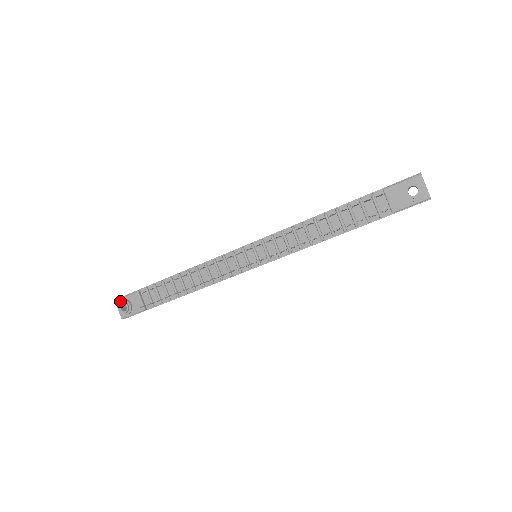
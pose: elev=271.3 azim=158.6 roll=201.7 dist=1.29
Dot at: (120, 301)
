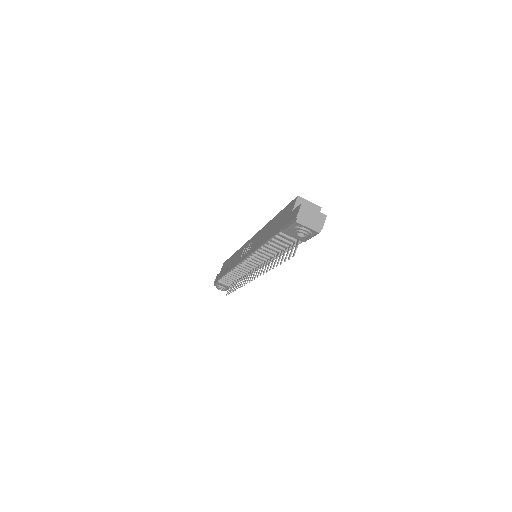
Dot at: (216, 287)
